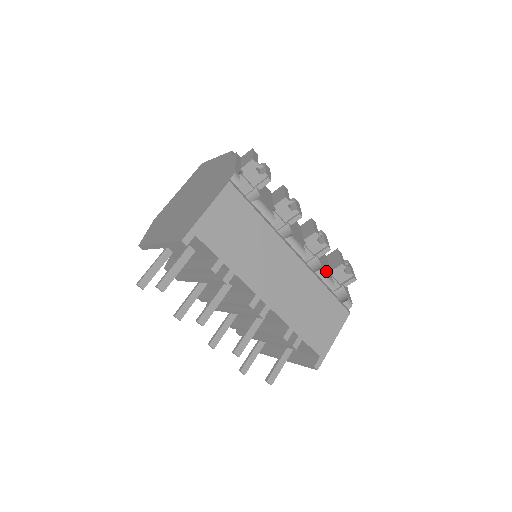
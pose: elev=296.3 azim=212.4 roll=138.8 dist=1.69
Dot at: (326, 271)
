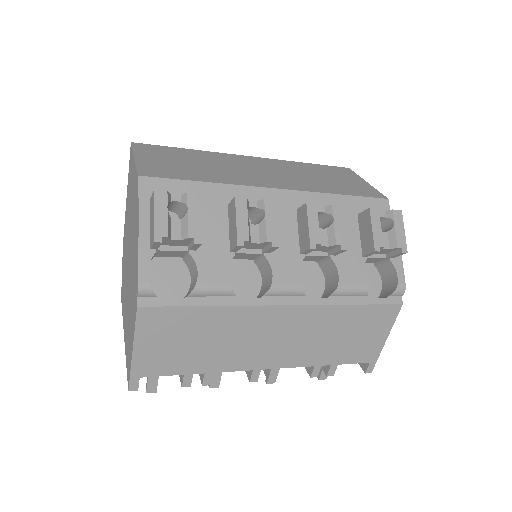
Dot at: (349, 276)
